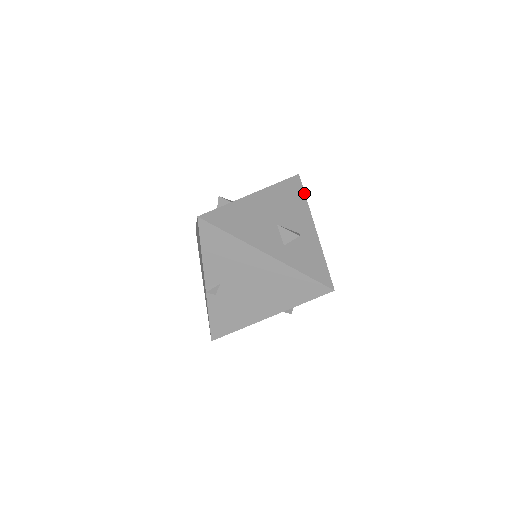
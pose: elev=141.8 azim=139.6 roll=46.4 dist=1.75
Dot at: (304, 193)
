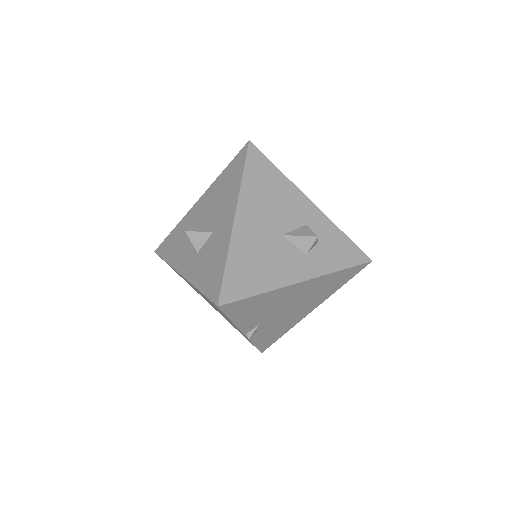
Dot at: (272, 164)
